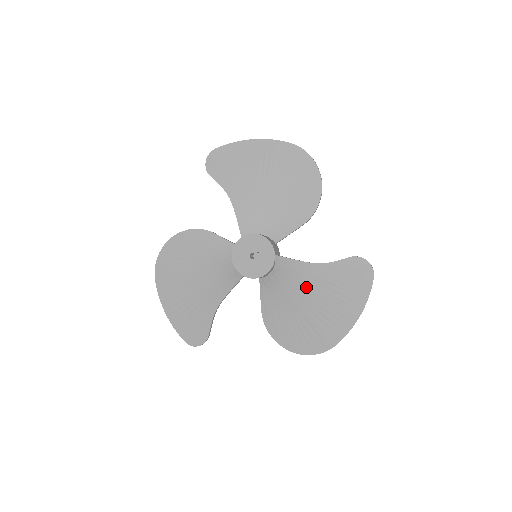
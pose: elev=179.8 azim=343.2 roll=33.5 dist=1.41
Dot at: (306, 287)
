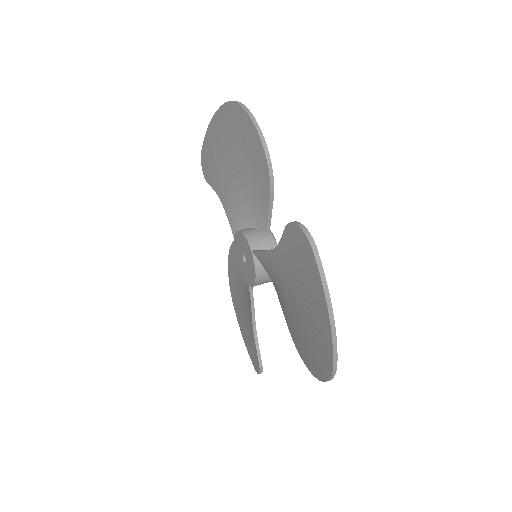
Dot at: (284, 284)
